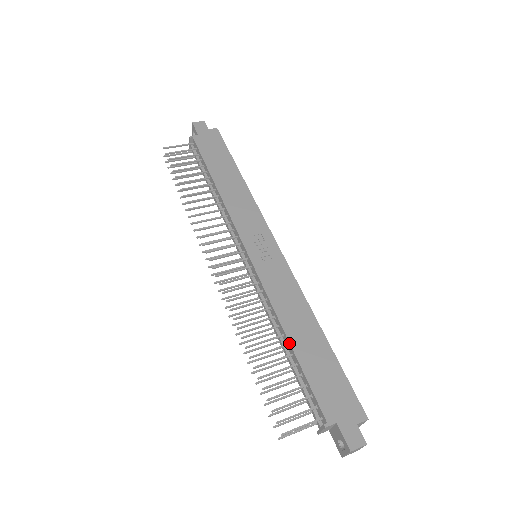
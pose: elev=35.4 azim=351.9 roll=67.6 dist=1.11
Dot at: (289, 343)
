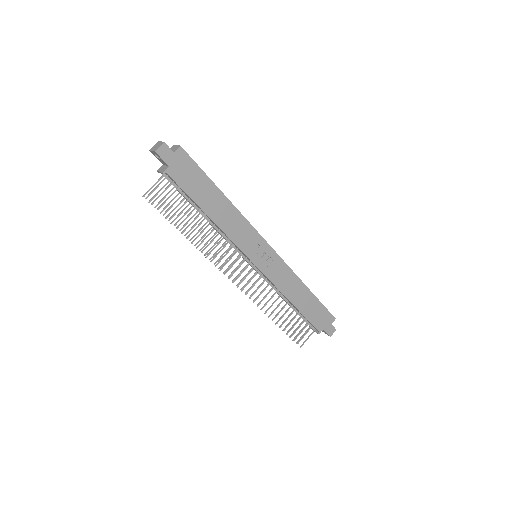
Dot at: (294, 306)
